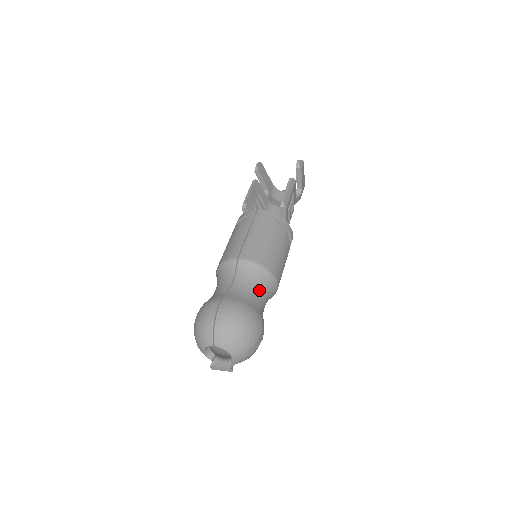
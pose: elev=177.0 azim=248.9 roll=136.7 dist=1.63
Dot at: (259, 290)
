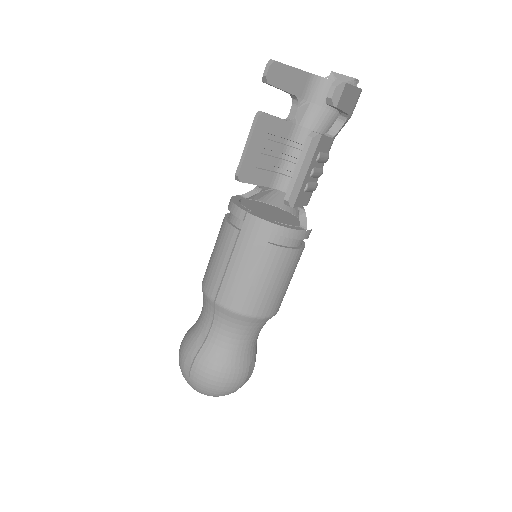
Dot at: (244, 336)
